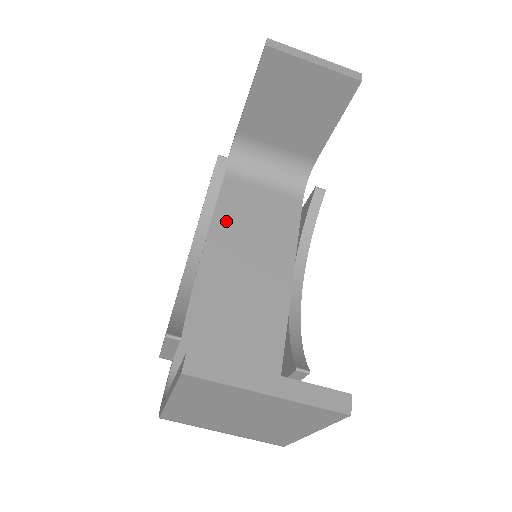
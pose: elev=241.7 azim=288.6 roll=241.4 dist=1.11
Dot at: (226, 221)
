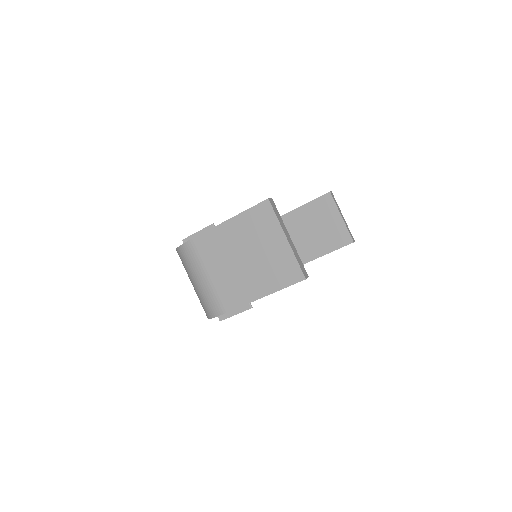
Dot at: occluded
